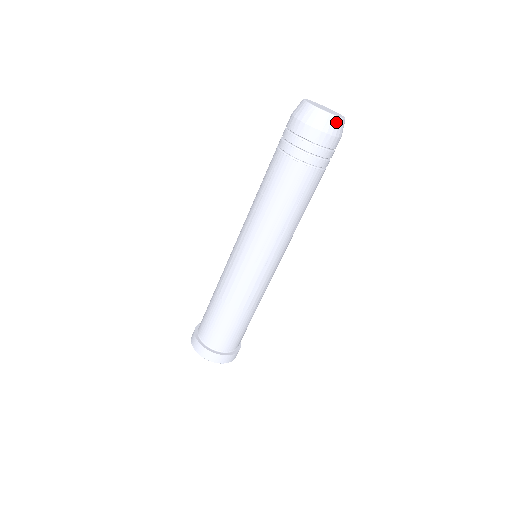
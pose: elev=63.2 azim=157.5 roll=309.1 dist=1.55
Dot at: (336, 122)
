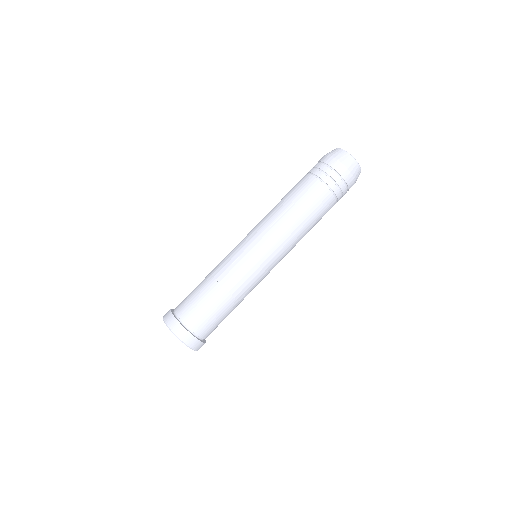
Dot at: (351, 160)
